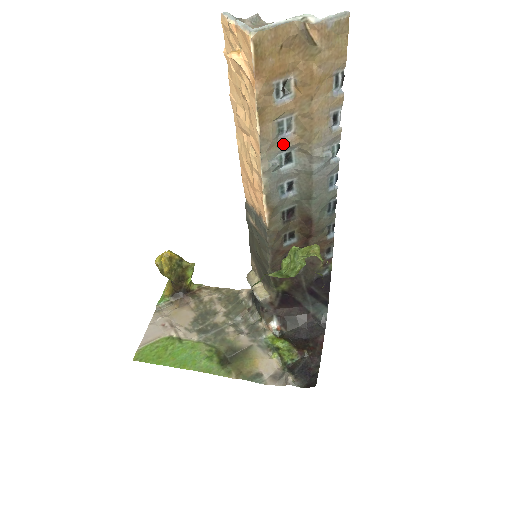
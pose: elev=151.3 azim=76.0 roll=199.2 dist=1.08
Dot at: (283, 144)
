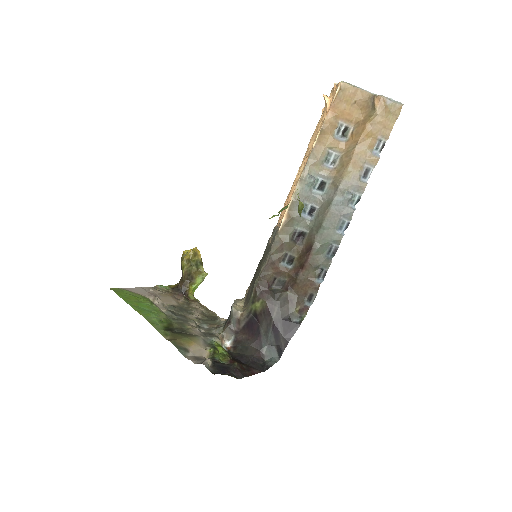
Dot at: (324, 171)
